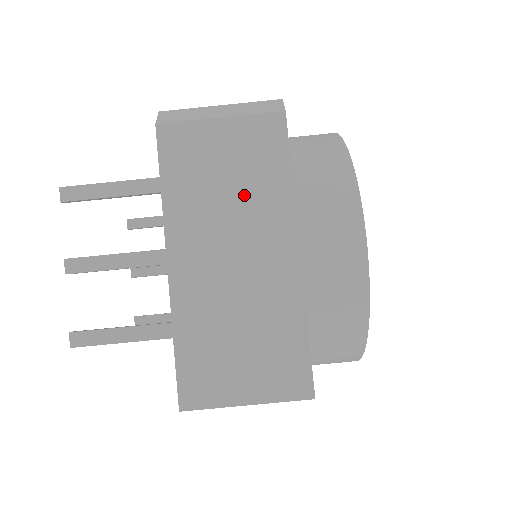
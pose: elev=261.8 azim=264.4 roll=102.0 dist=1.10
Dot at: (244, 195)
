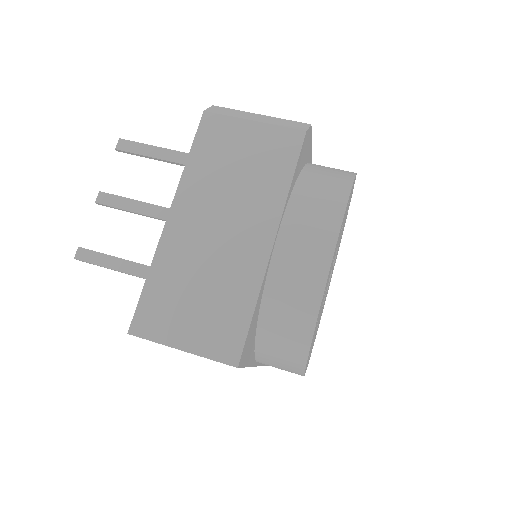
Dot at: (248, 184)
